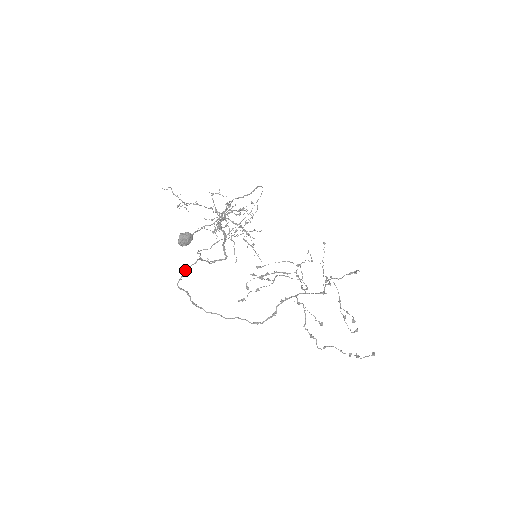
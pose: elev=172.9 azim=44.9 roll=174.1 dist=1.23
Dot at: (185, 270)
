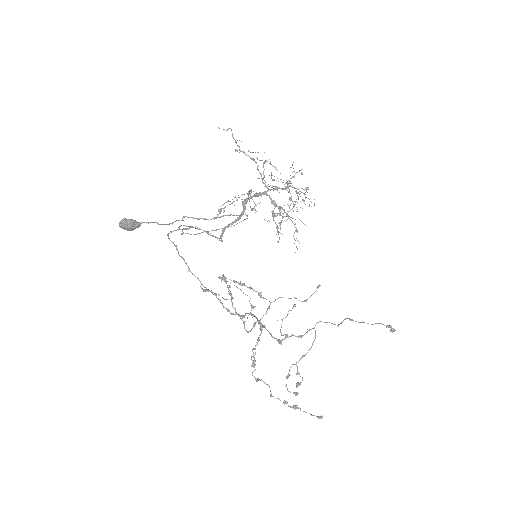
Dot at: (174, 230)
